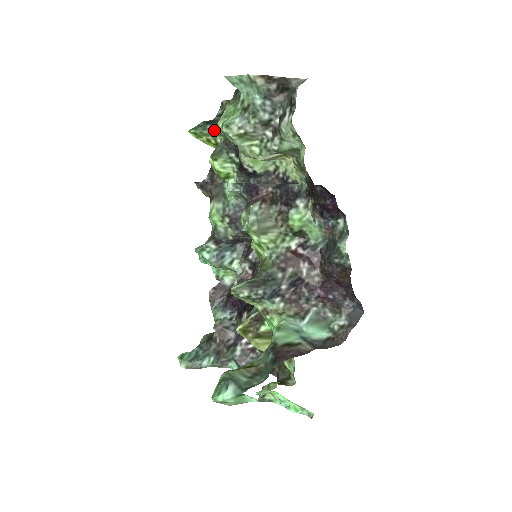
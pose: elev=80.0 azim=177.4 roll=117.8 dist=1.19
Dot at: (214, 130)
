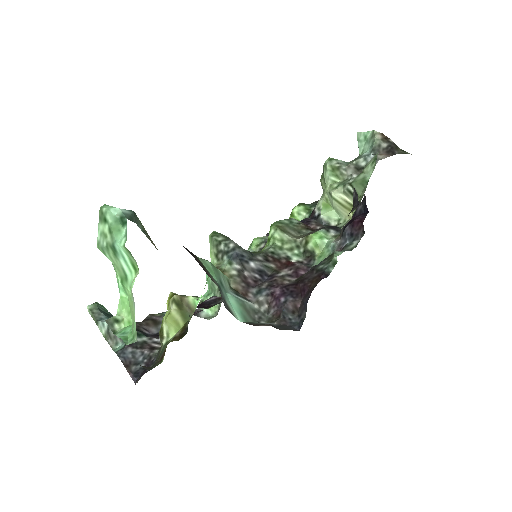
Dot at: occluded
